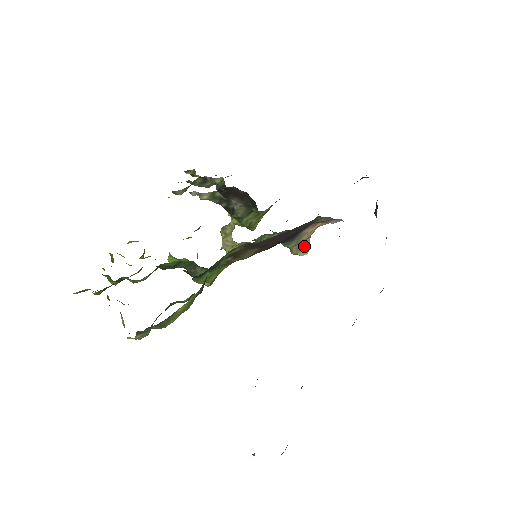
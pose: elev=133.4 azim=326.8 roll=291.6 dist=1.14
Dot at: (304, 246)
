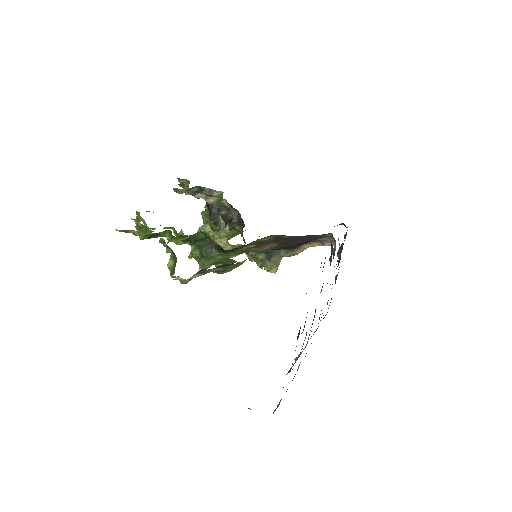
Dot at: (277, 265)
